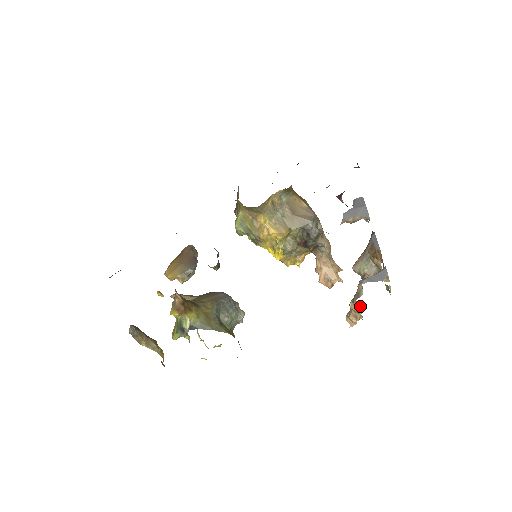
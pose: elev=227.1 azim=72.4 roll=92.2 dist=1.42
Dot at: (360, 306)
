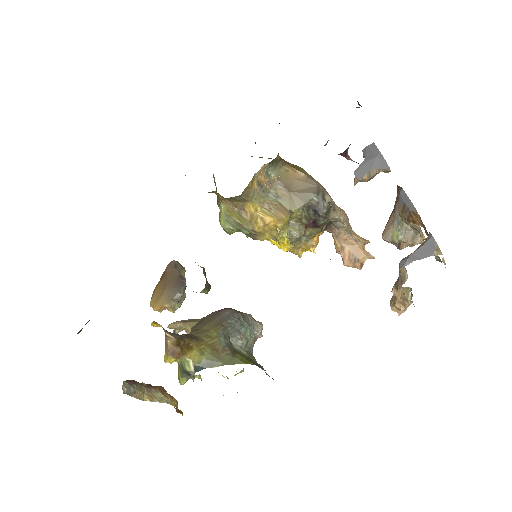
Dot at: (407, 292)
